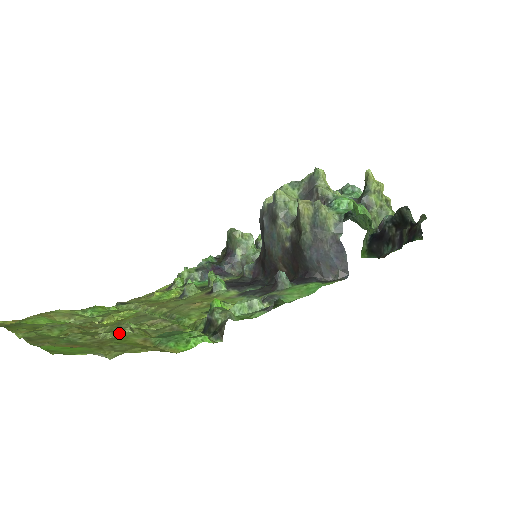
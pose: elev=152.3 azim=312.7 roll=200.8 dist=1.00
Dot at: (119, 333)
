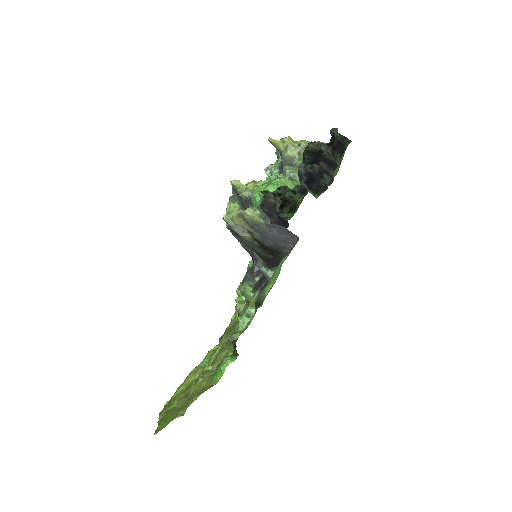
Dot at: (196, 385)
